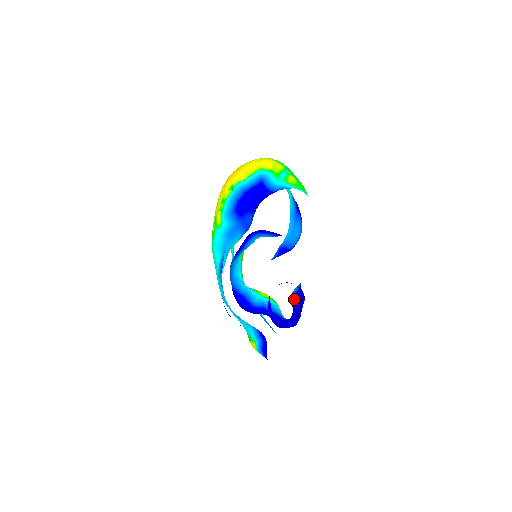
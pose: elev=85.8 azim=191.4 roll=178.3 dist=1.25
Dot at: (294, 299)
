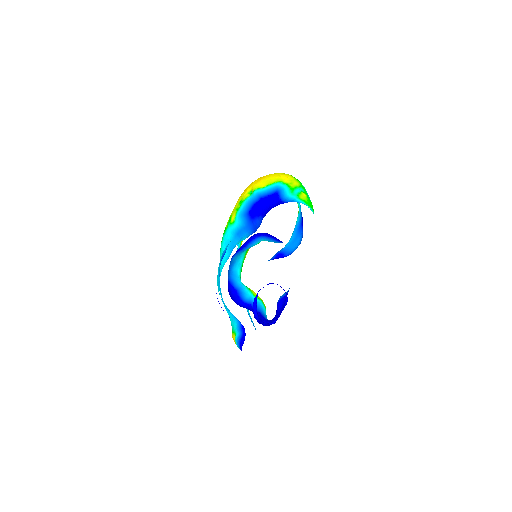
Dot at: (279, 303)
